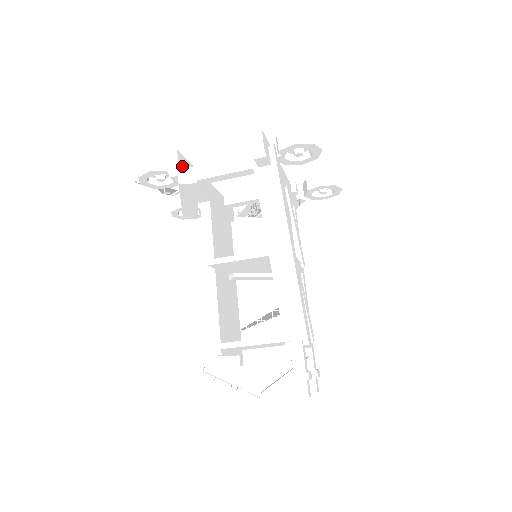
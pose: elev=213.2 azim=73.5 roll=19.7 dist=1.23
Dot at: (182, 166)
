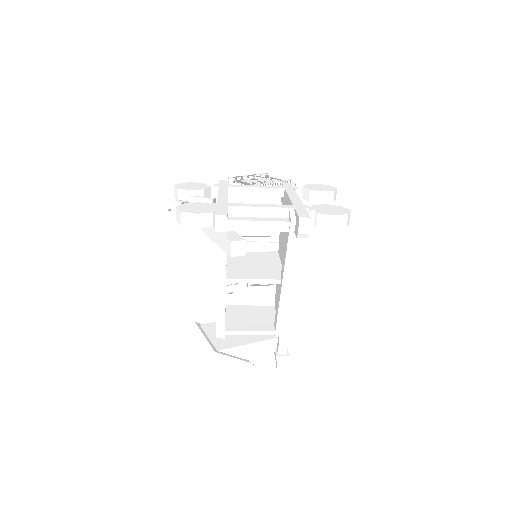
Dot at: occluded
